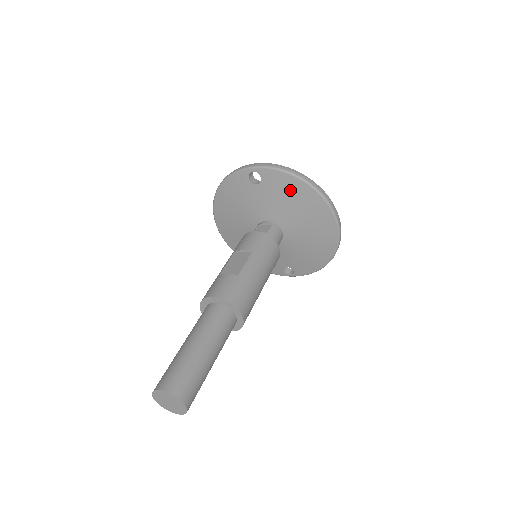
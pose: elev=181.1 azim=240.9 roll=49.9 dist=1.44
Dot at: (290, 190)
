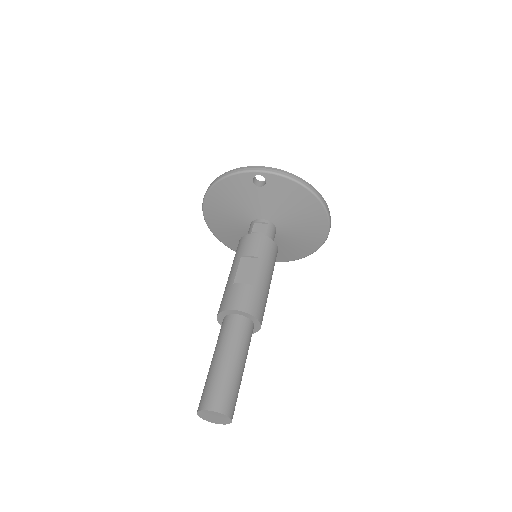
Dot at: (293, 196)
